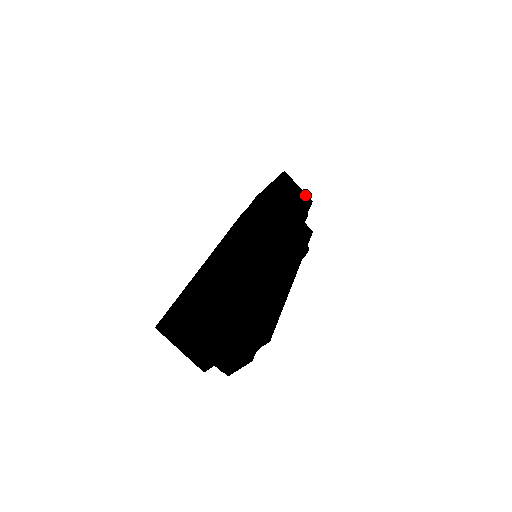
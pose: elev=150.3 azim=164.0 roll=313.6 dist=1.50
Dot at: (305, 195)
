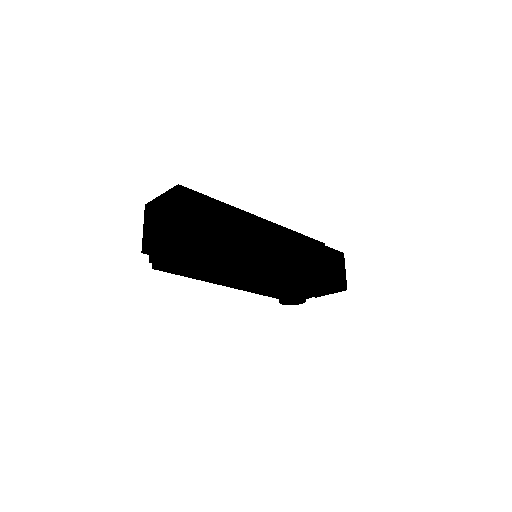
Dot at: (344, 280)
